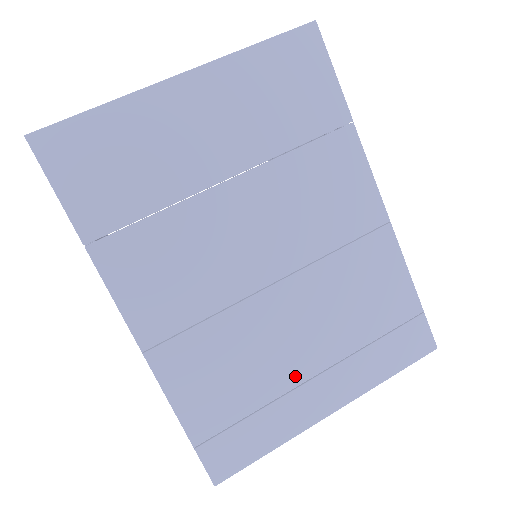
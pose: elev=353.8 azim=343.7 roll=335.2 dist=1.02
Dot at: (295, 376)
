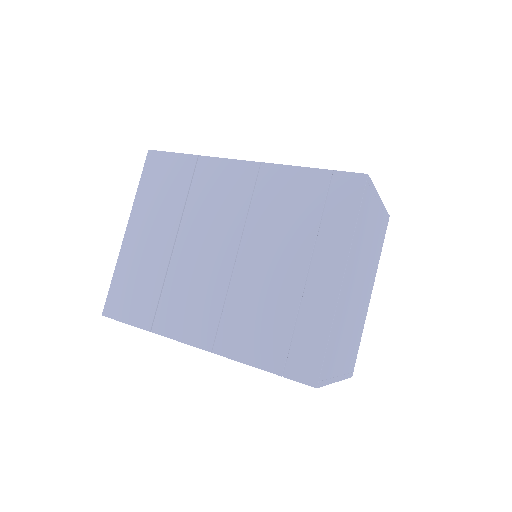
Dot at: (296, 285)
